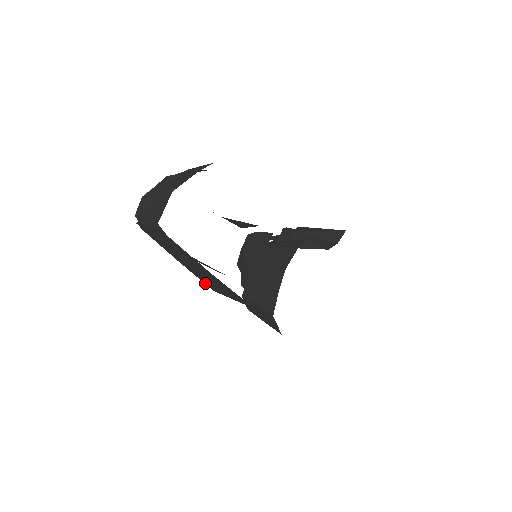
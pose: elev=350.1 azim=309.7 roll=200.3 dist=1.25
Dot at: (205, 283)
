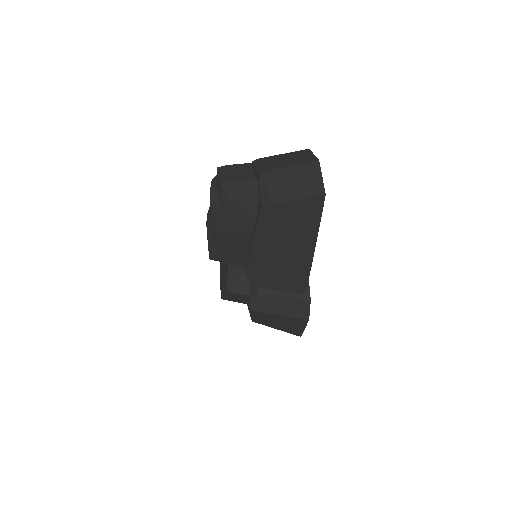
Dot at: (255, 277)
